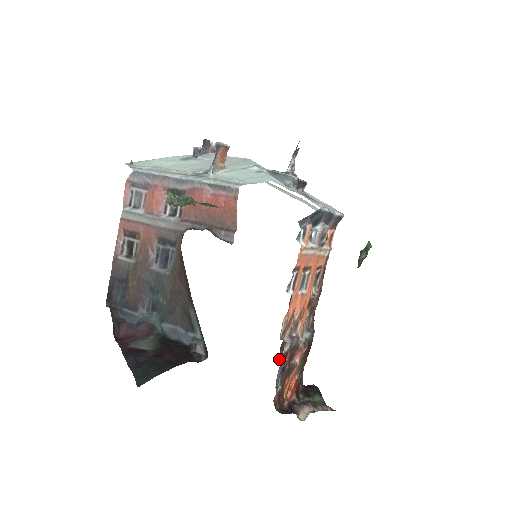
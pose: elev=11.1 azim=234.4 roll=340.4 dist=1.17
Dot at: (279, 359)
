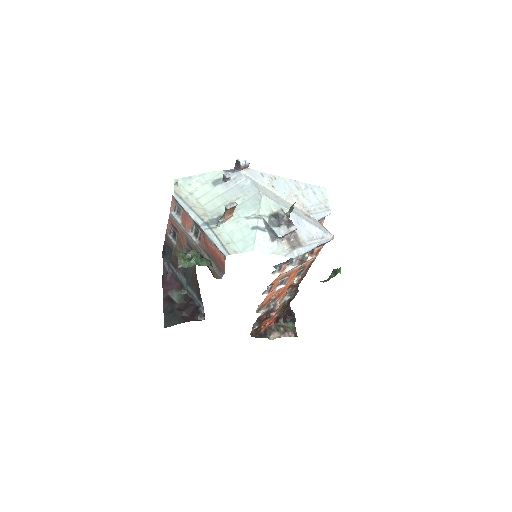
Dot at: occluded
